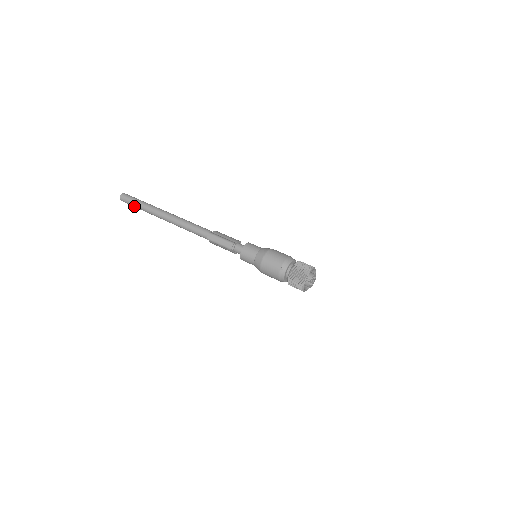
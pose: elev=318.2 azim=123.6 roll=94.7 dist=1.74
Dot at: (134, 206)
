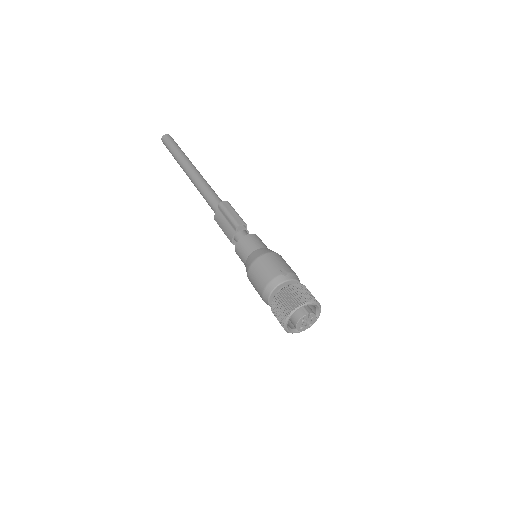
Dot at: (170, 147)
